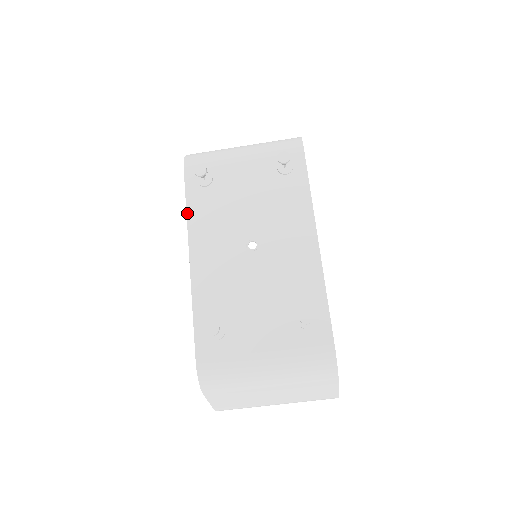
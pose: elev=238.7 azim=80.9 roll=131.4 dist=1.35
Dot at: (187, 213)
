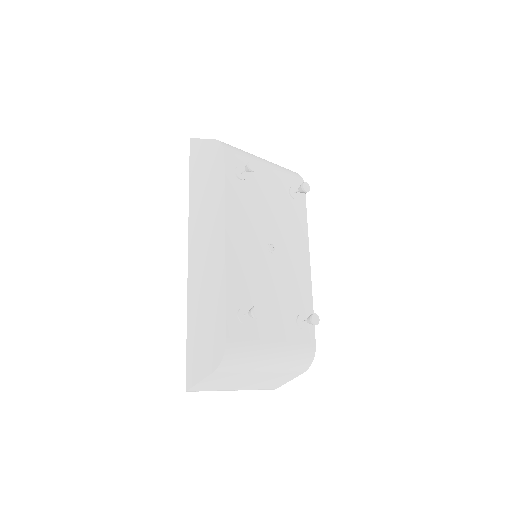
Dot at: (225, 197)
